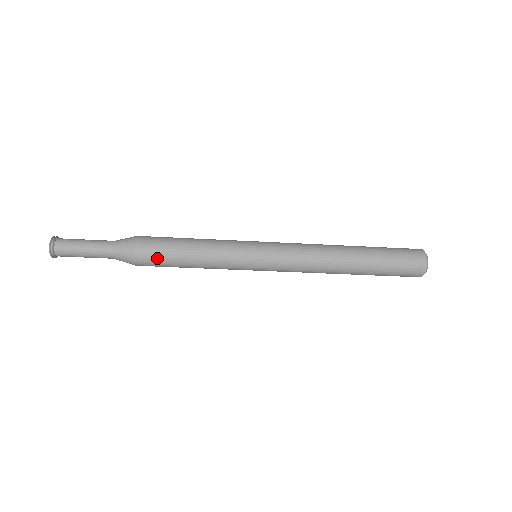
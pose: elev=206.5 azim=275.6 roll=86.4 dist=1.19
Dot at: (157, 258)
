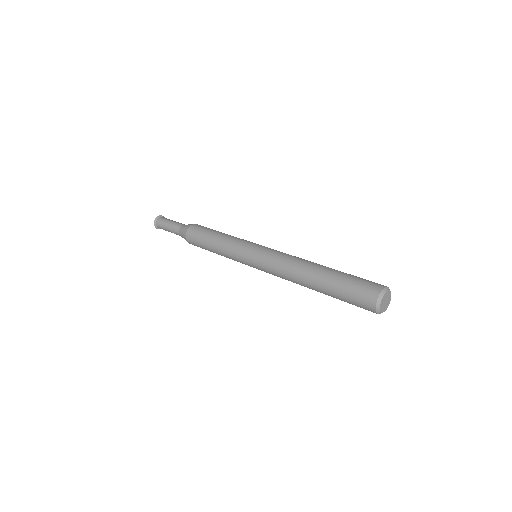
Dot at: occluded
